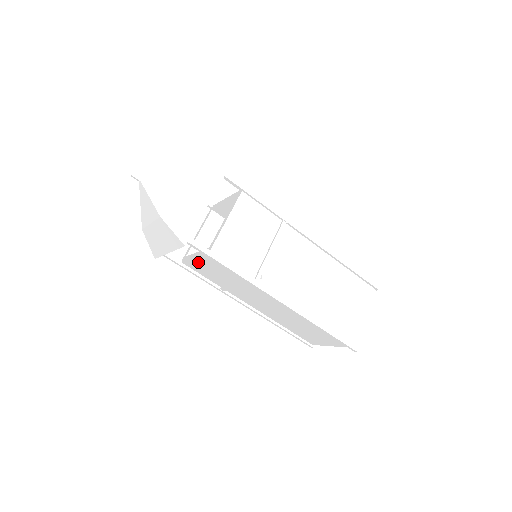
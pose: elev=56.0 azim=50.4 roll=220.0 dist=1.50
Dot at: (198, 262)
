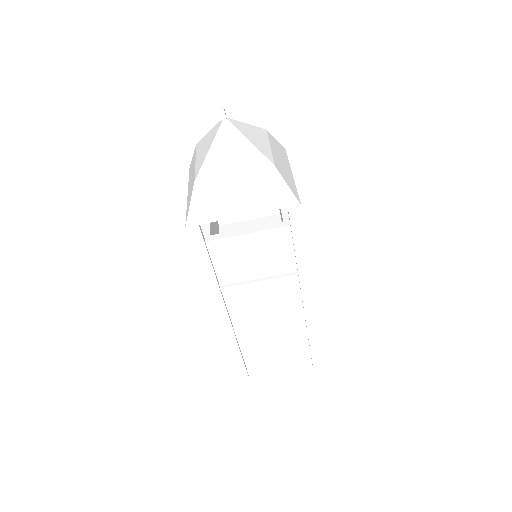
Dot at: (245, 241)
